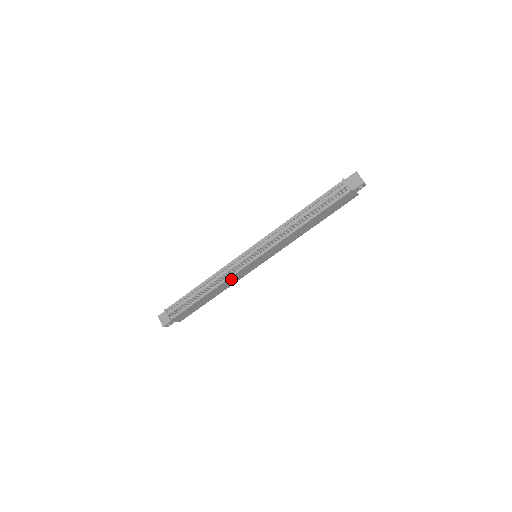
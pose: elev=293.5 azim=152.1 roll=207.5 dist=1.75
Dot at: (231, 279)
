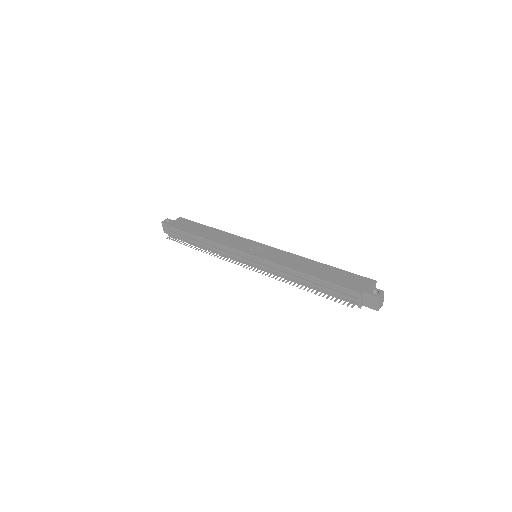
Dot at: occluded
